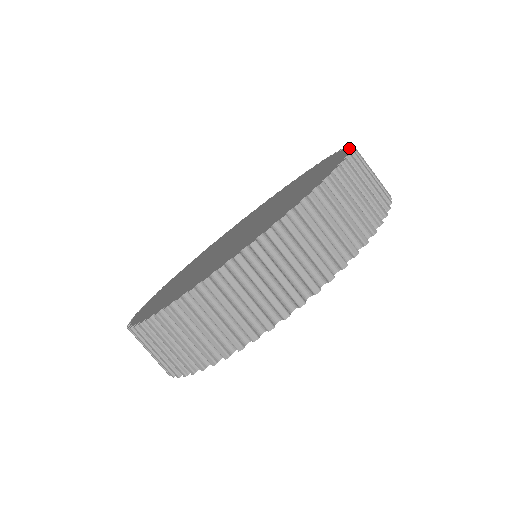
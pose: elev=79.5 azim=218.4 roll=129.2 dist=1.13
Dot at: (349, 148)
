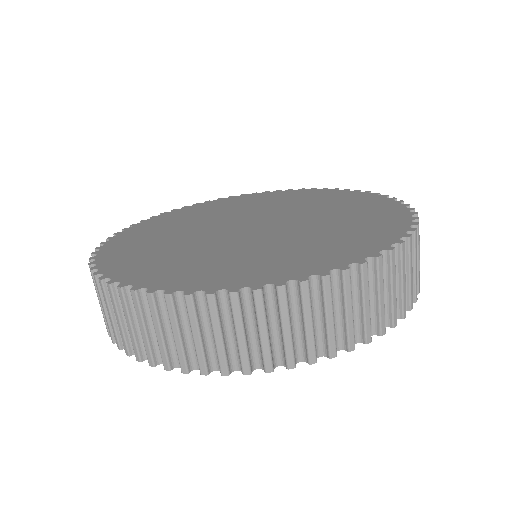
Dot at: (404, 235)
